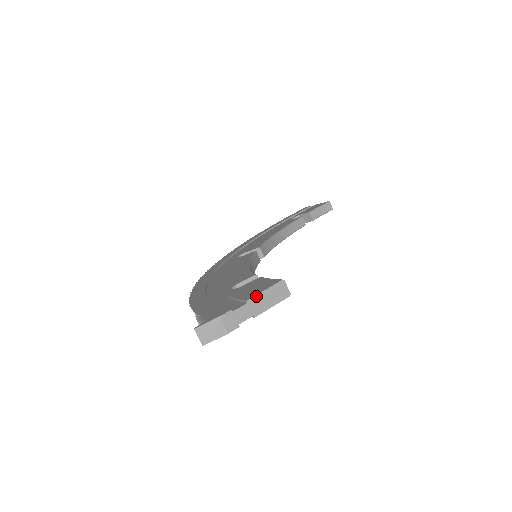
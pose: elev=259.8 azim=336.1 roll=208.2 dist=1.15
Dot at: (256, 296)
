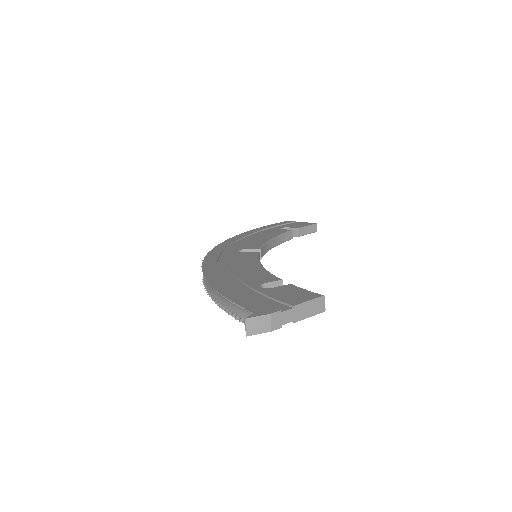
Dot at: (301, 304)
